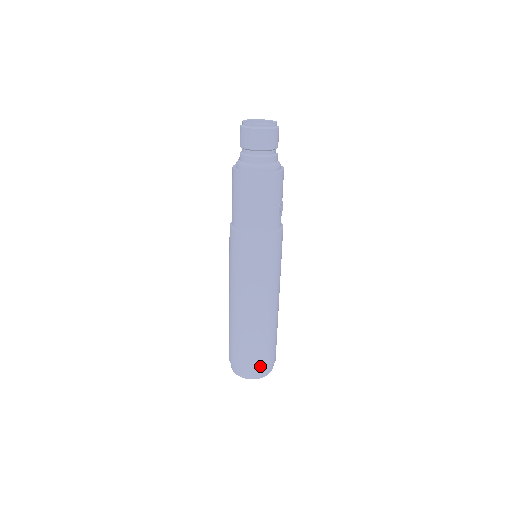
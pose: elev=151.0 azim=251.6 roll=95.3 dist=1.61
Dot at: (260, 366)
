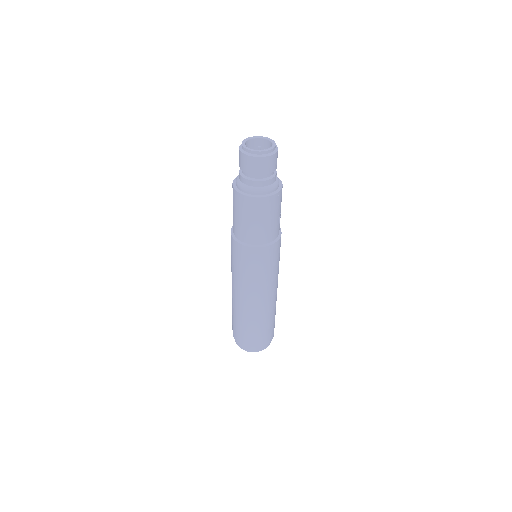
Dot at: (264, 342)
